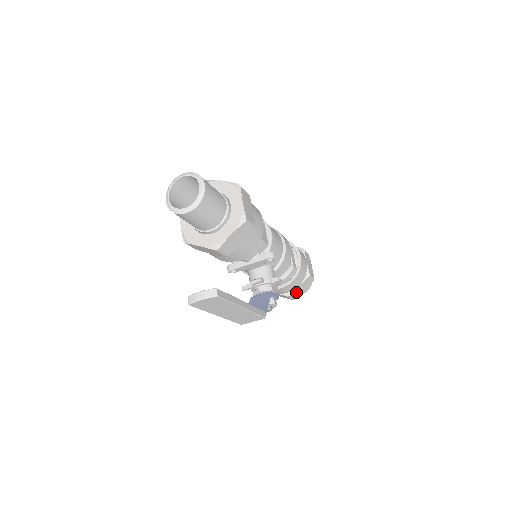
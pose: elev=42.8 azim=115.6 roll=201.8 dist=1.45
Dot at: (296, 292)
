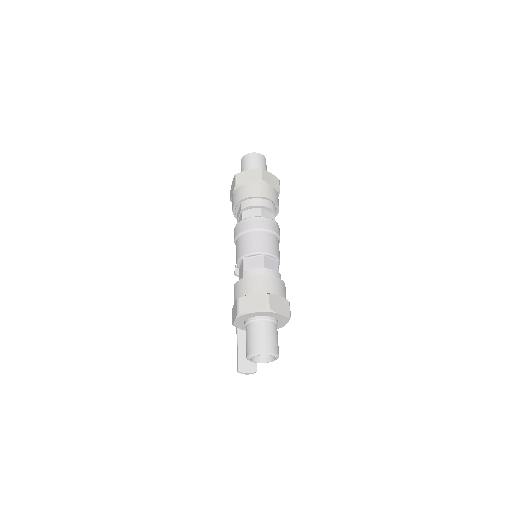
Dot at: occluded
